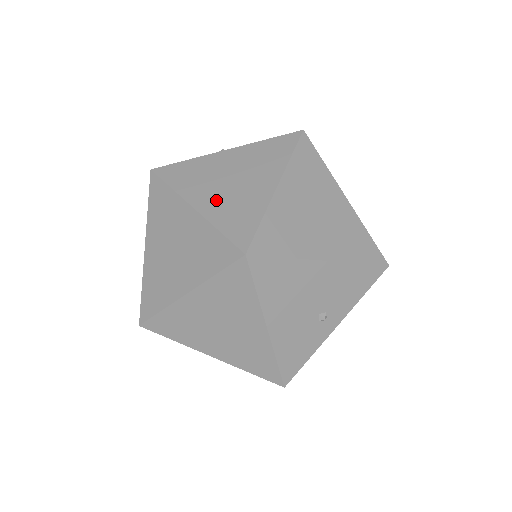
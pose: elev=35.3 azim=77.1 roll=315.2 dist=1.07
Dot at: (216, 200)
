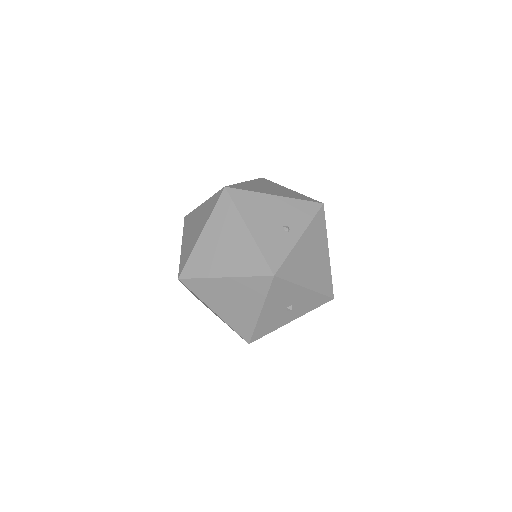
Dot at: occluded
